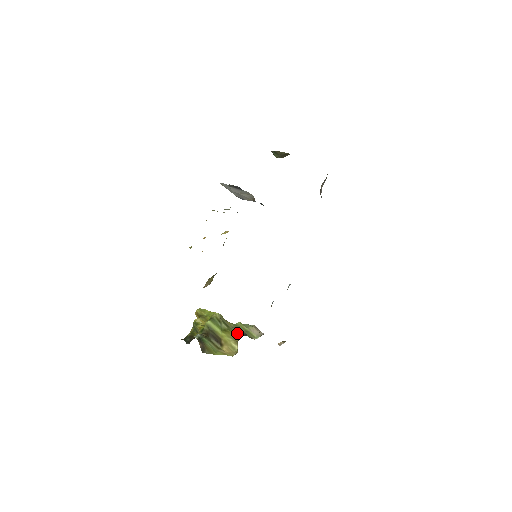
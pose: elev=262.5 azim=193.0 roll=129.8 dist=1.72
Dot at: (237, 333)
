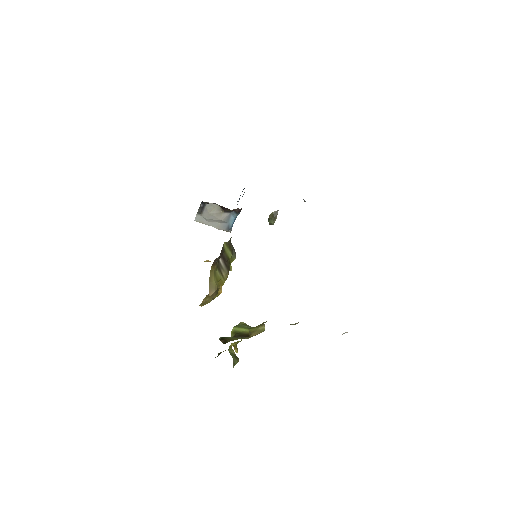
Dot at: occluded
